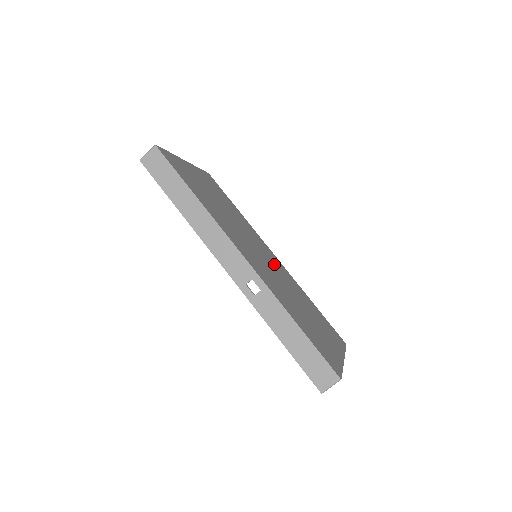
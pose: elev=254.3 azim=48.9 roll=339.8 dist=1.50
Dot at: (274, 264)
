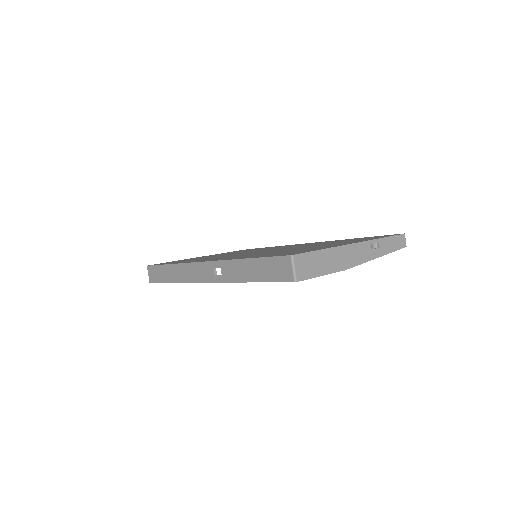
Dot at: occluded
